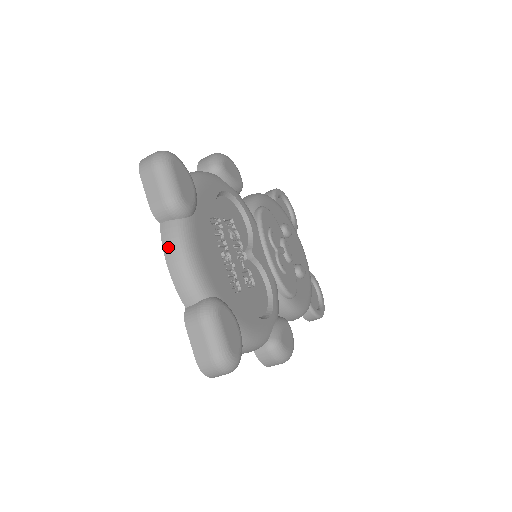
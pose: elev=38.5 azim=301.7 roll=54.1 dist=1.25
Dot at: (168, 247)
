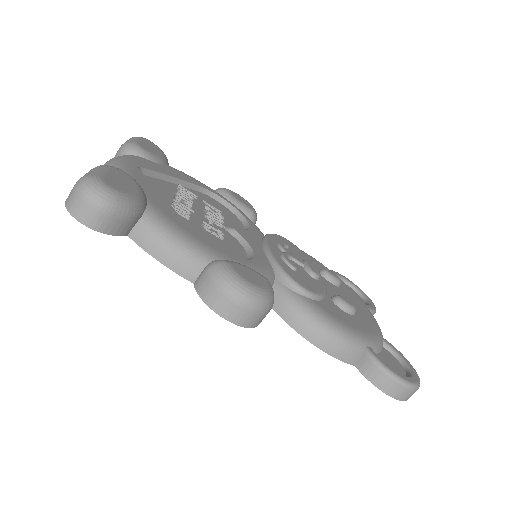
Dot at: occluded
